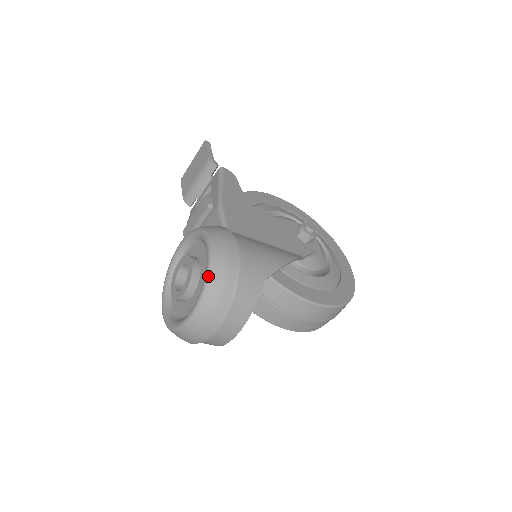
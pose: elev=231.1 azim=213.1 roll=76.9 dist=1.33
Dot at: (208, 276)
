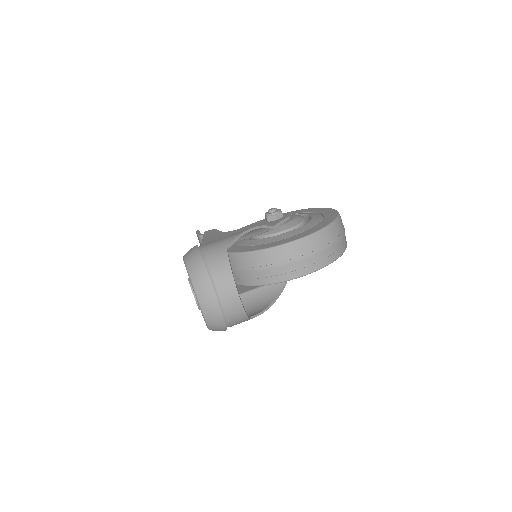
Dot at: (188, 272)
